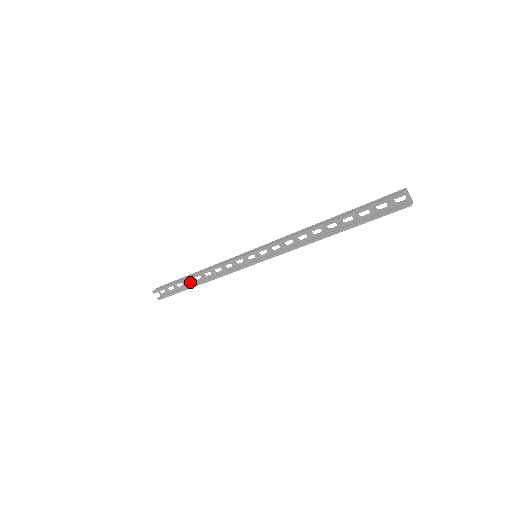
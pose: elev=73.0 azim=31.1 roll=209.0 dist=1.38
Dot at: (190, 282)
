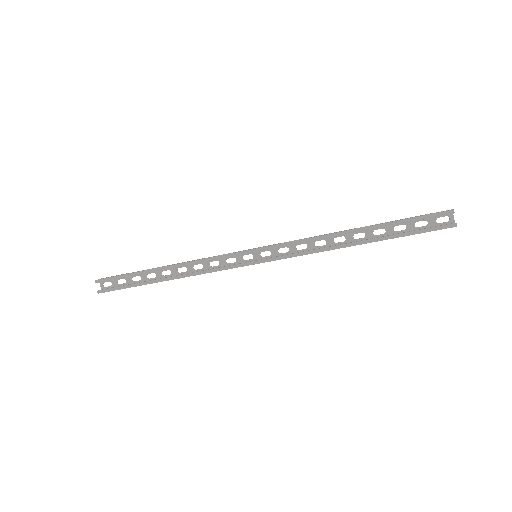
Dot at: occluded
